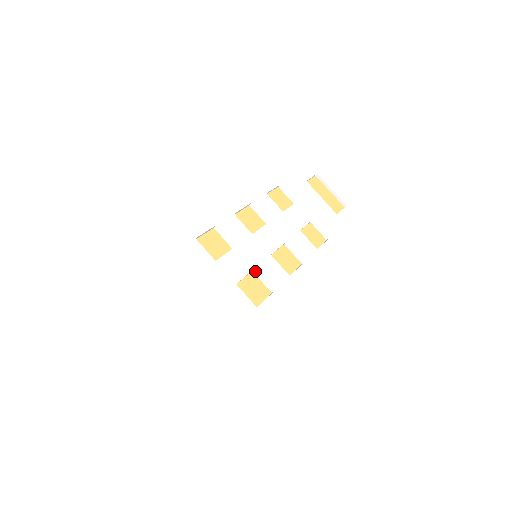
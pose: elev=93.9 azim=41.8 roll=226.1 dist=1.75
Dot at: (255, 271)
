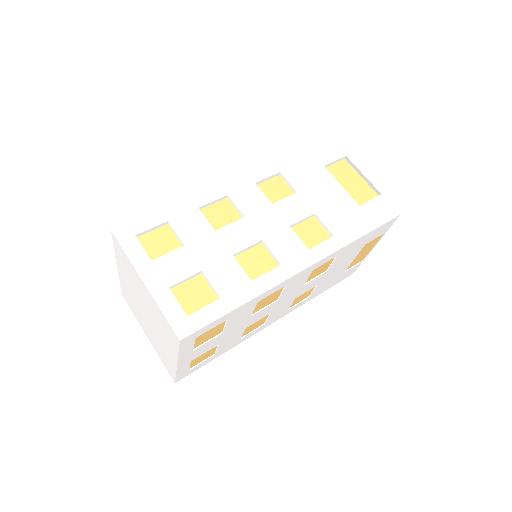
Dot at: (203, 273)
